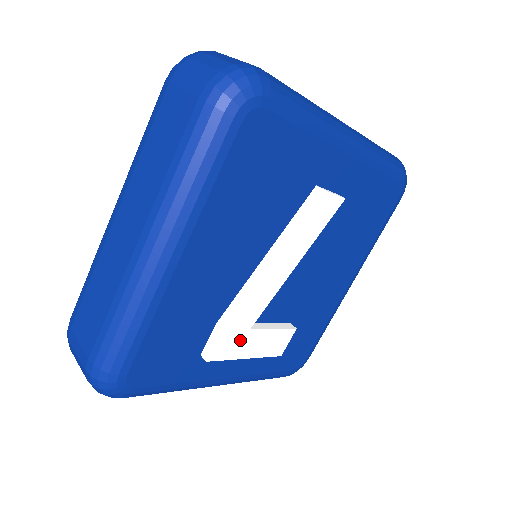
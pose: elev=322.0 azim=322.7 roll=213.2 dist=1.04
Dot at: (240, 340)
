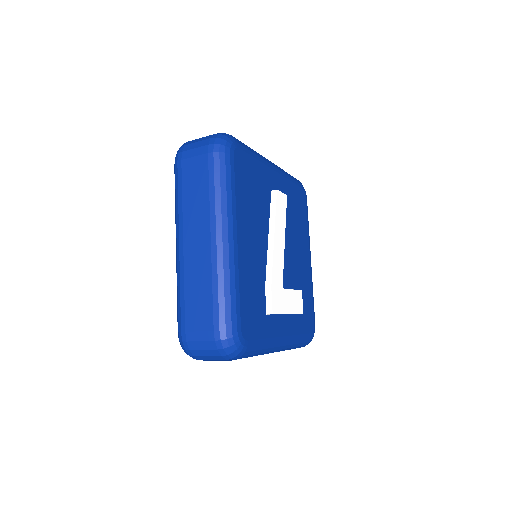
Dot at: (281, 298)
